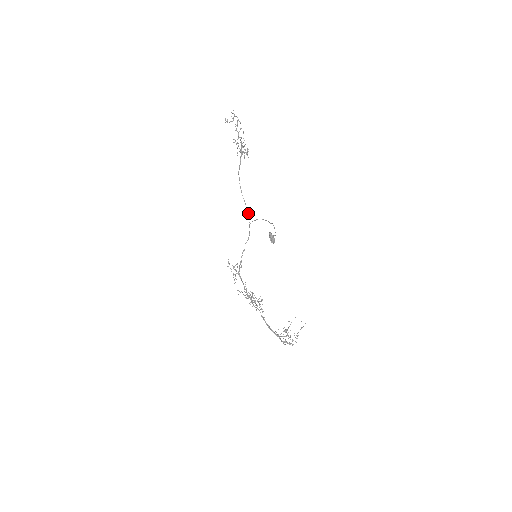
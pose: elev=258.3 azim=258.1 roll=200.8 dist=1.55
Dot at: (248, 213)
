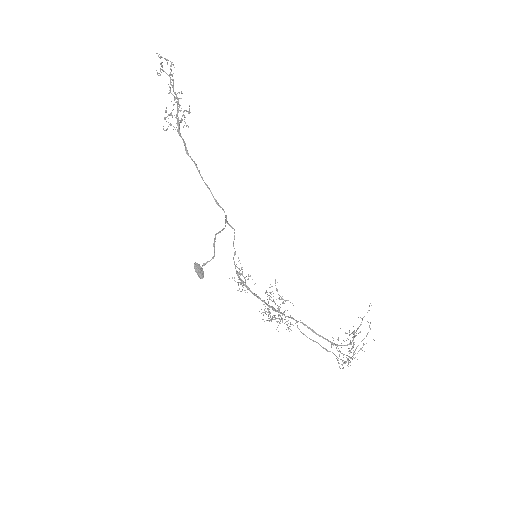
Dot at: (218, 205)
